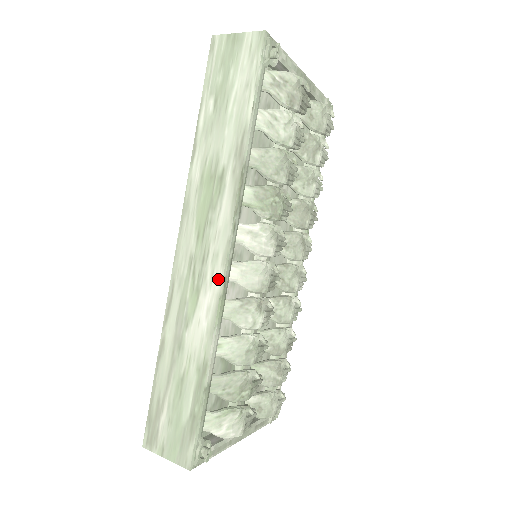
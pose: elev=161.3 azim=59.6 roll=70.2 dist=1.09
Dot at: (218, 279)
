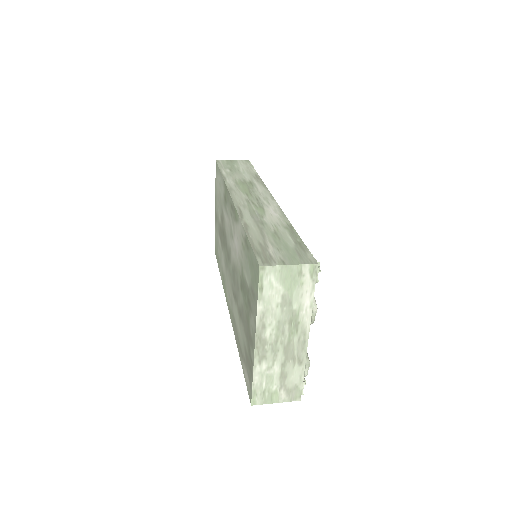
Dot at: (274, 203)
